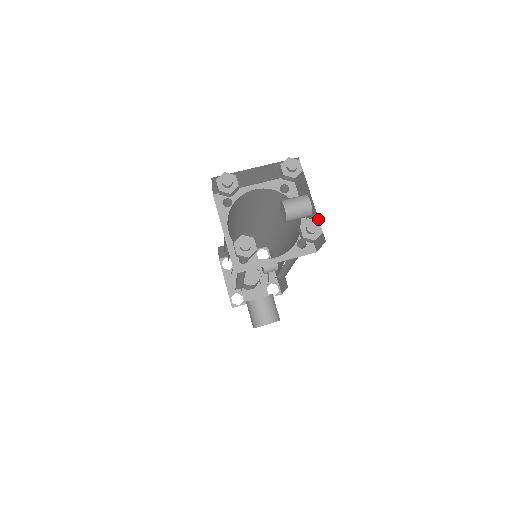
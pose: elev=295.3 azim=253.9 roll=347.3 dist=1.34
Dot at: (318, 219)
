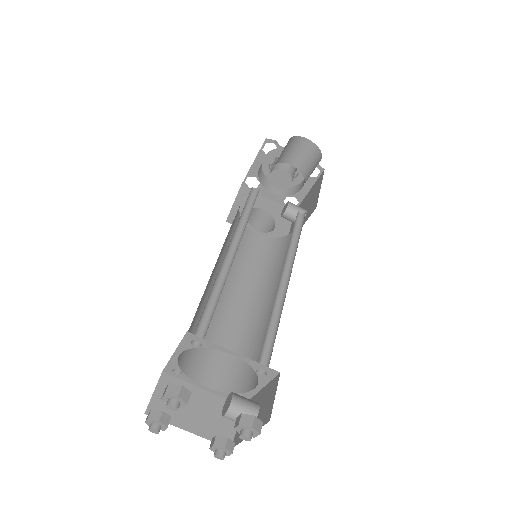
Dot at: (240, 441)
